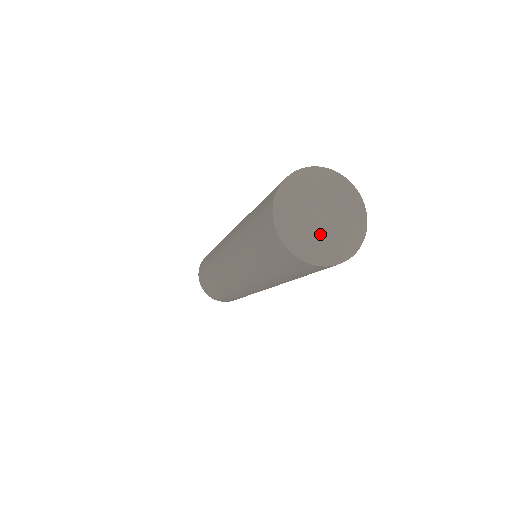
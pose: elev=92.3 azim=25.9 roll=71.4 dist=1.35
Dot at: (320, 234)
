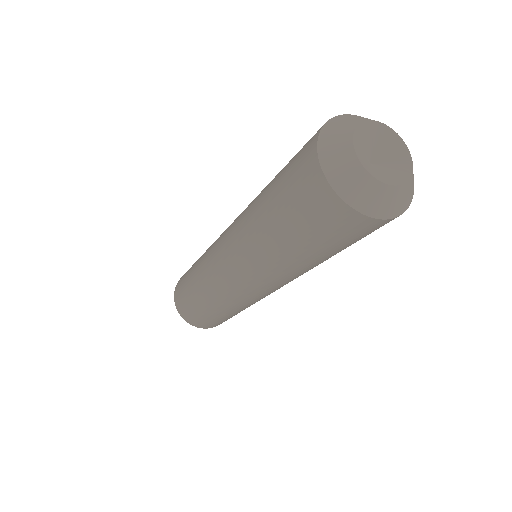
Dot at: (358, 153)
